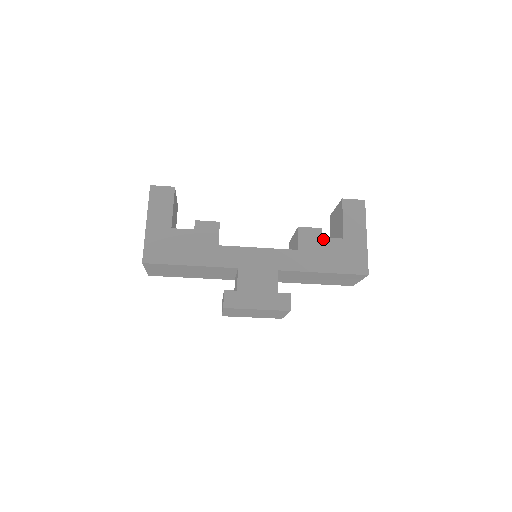
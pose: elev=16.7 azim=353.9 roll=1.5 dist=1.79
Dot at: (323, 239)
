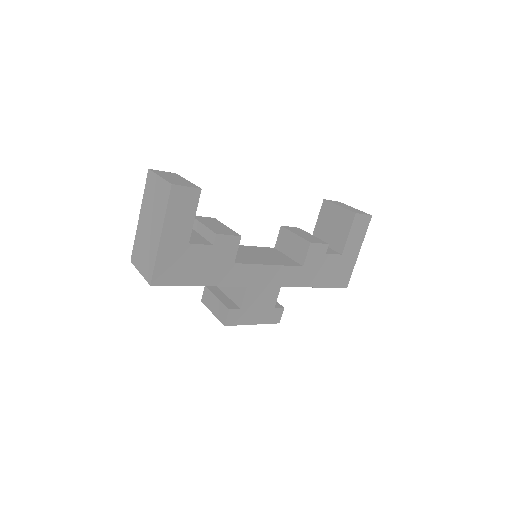
Dot at: (326, 255)
